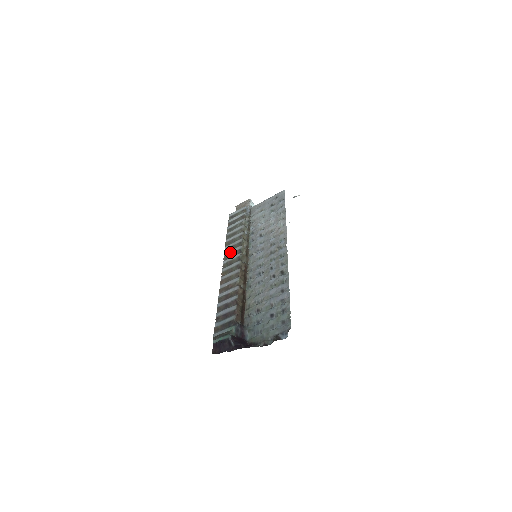
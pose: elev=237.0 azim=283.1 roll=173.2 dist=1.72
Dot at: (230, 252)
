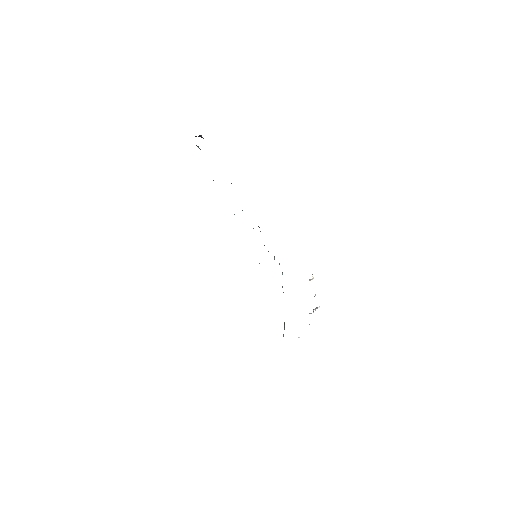
Dot at: occluded
